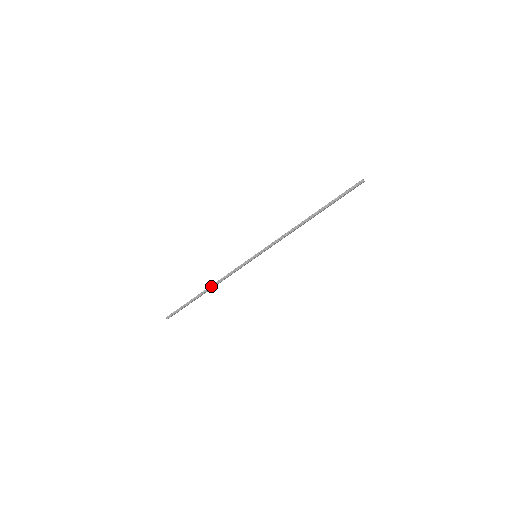
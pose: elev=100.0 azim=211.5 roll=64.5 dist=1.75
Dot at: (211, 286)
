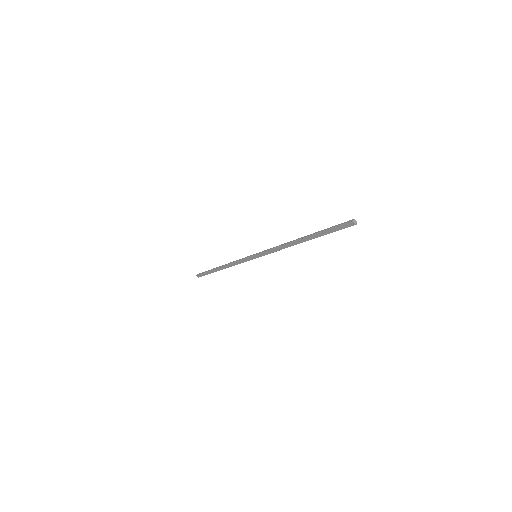
Dot at: (224, 265)
